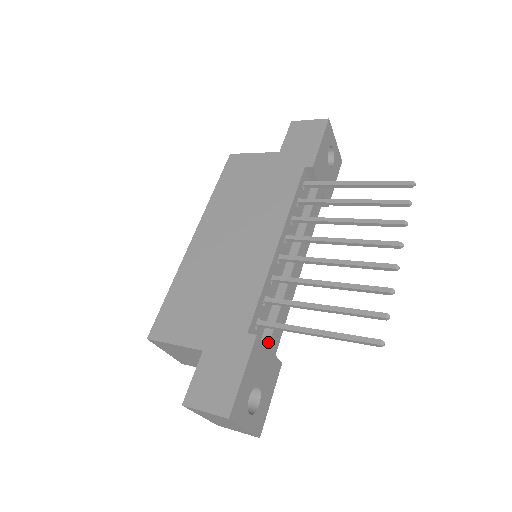
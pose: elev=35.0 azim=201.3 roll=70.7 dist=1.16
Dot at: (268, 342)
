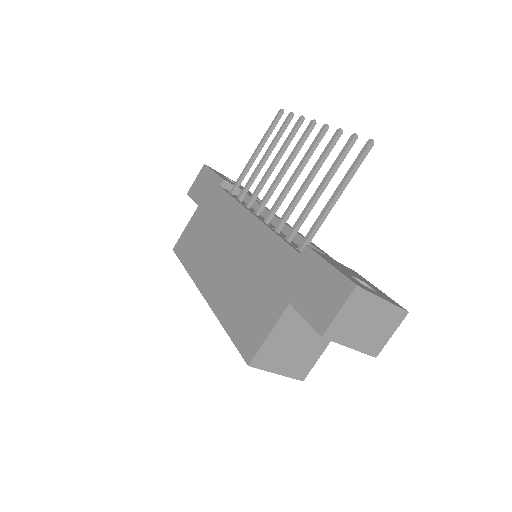
Dot at: occluded
